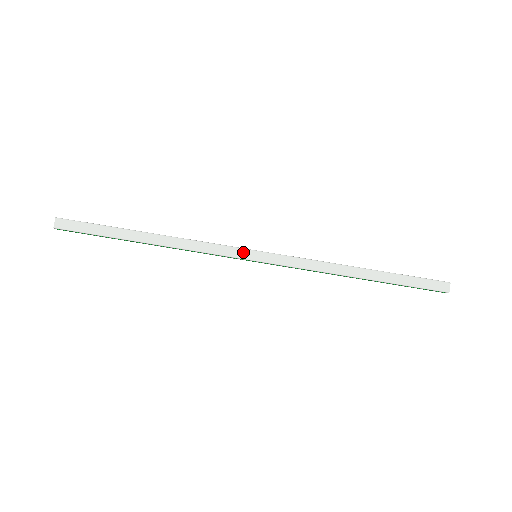
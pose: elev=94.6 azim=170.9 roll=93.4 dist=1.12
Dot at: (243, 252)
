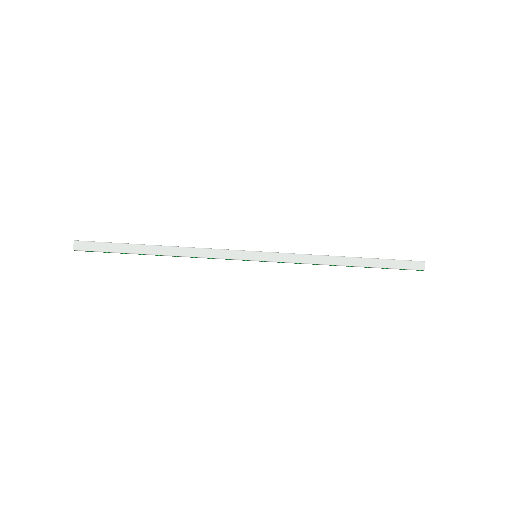
Dot at: (245, 254)
